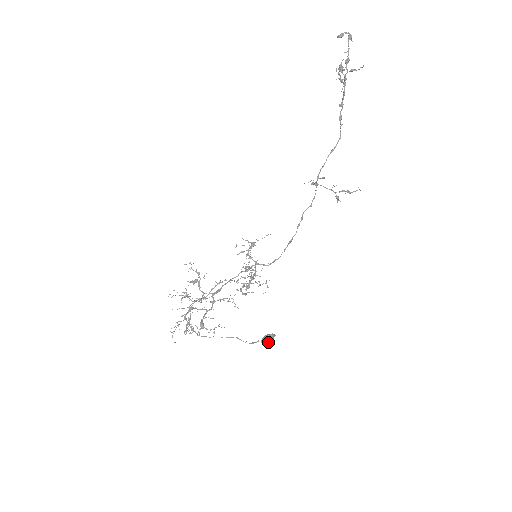
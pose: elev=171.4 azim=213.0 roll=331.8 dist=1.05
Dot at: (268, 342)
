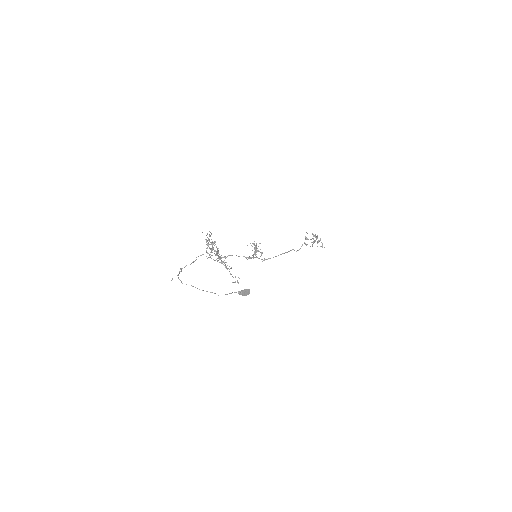
Dot at: (245, 292)
